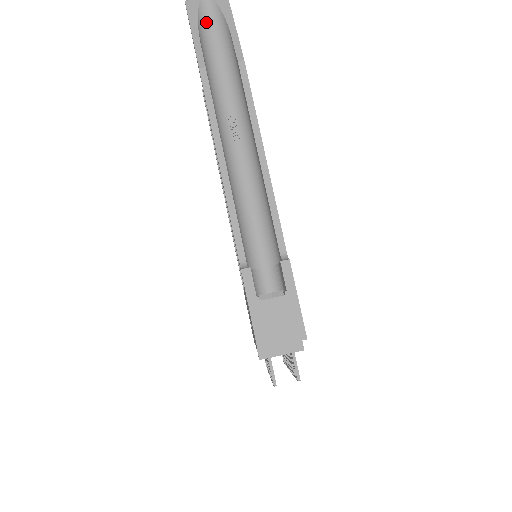
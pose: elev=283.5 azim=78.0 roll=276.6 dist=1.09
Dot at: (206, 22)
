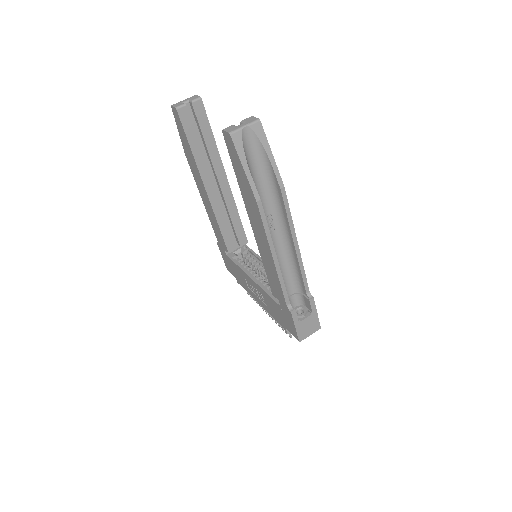
Dot at: (248, 150)
